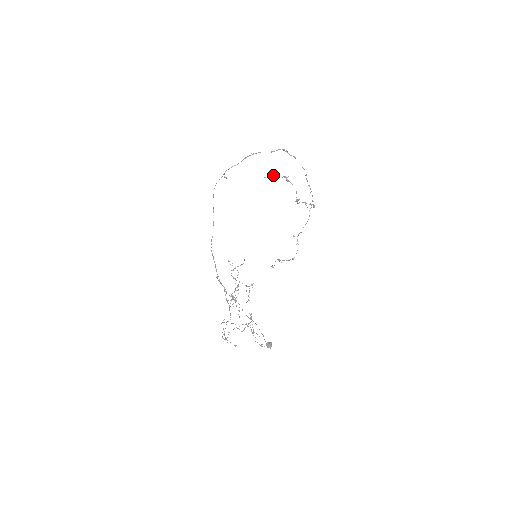
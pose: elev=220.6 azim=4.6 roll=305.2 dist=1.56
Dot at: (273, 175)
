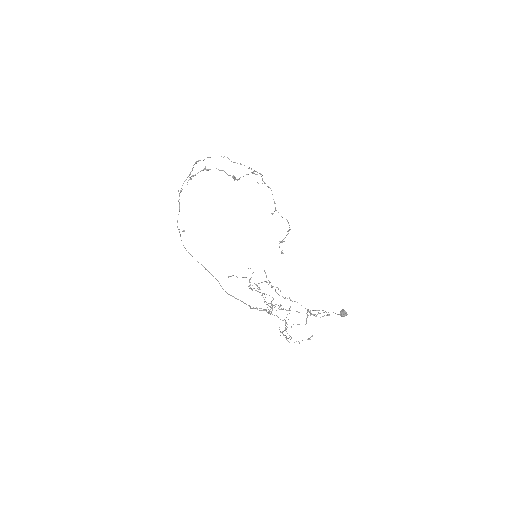
Dot at: occluded
